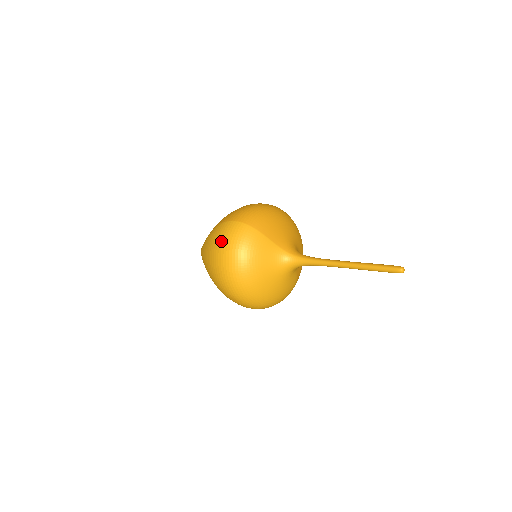
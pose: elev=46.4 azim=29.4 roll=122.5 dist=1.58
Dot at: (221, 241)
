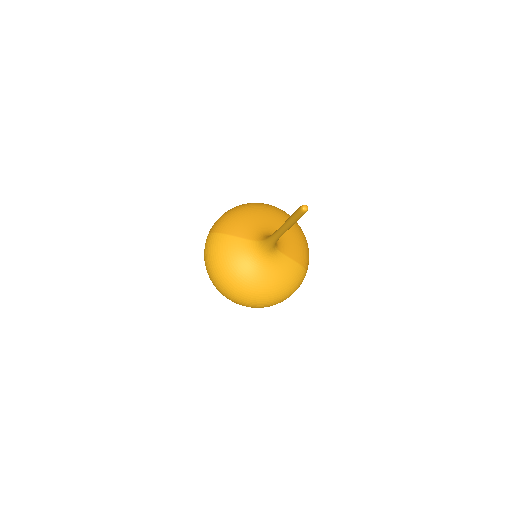
Dot at: (204, 257)
